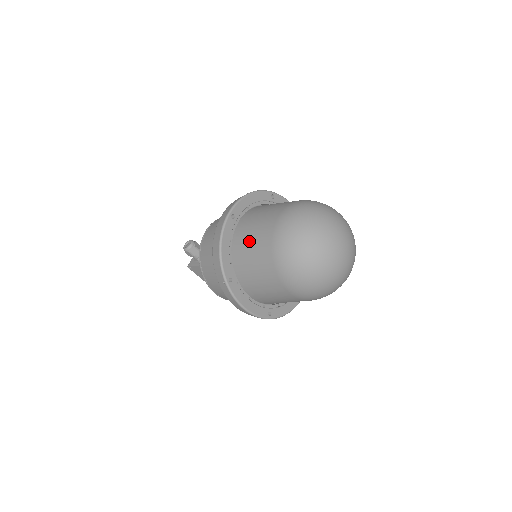
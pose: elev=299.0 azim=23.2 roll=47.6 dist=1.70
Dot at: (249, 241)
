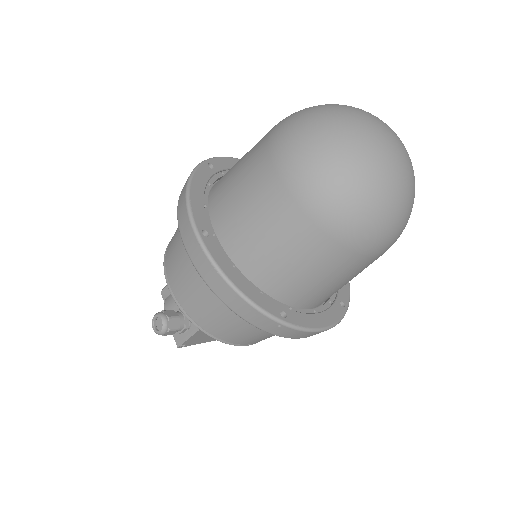
Dot at: (264, 243)
